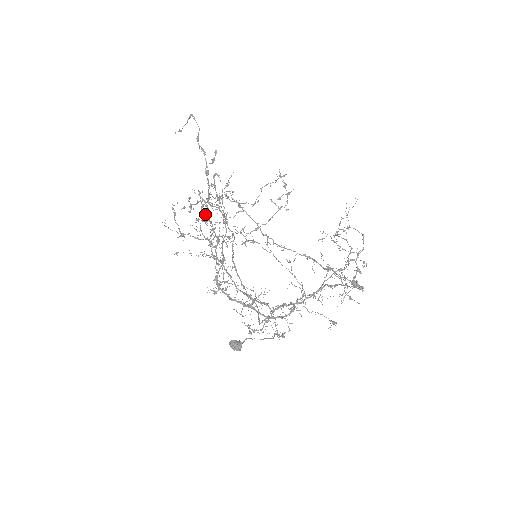
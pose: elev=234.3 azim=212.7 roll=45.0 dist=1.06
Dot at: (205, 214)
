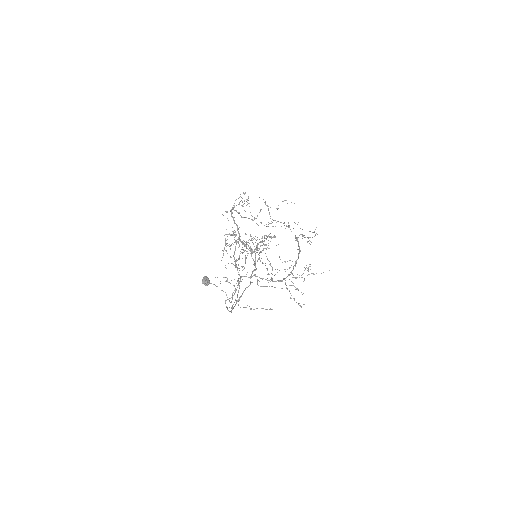
Dot at: (245, 260)
